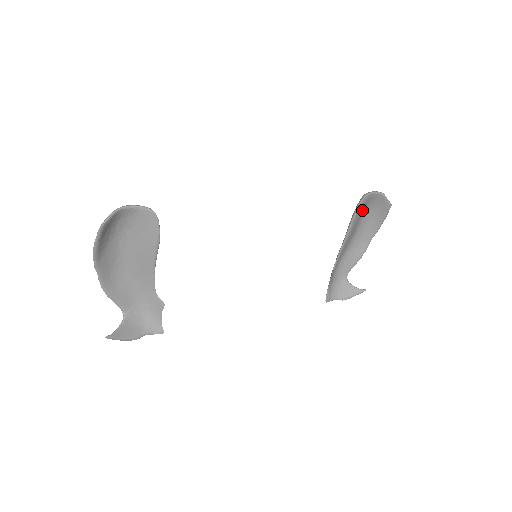
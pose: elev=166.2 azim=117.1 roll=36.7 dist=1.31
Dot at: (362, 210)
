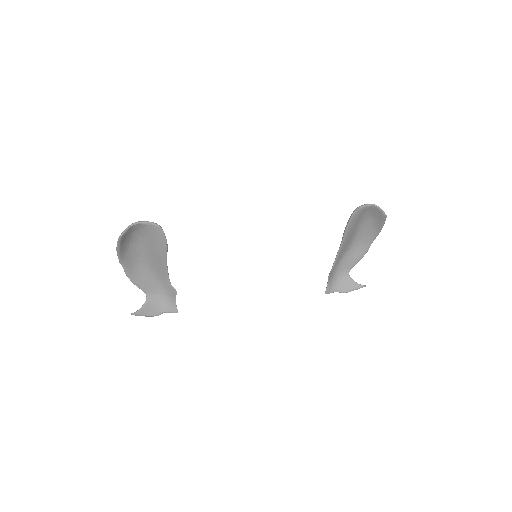
Dot at: (357, 219)
